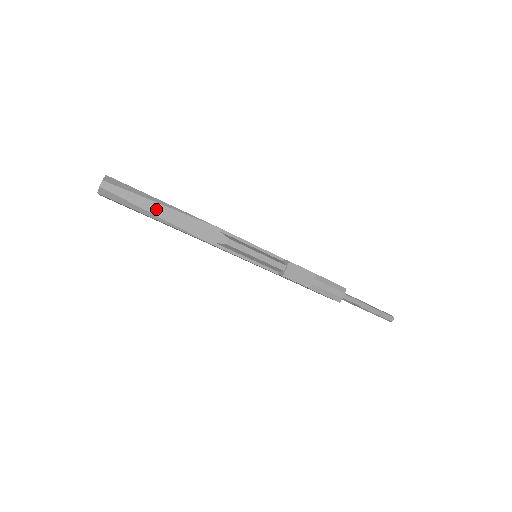
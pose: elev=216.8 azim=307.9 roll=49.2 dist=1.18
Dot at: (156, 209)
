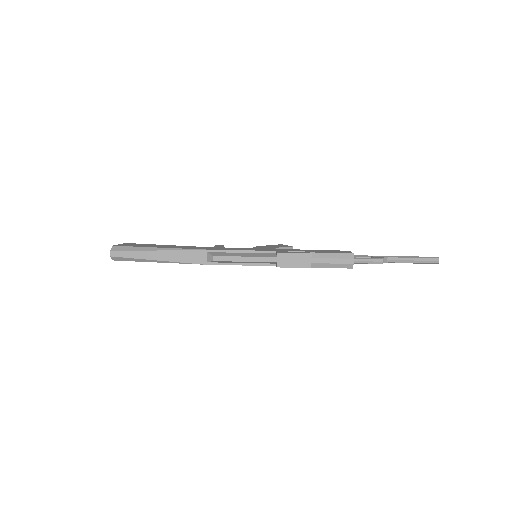
Dot at: (153, 255)
